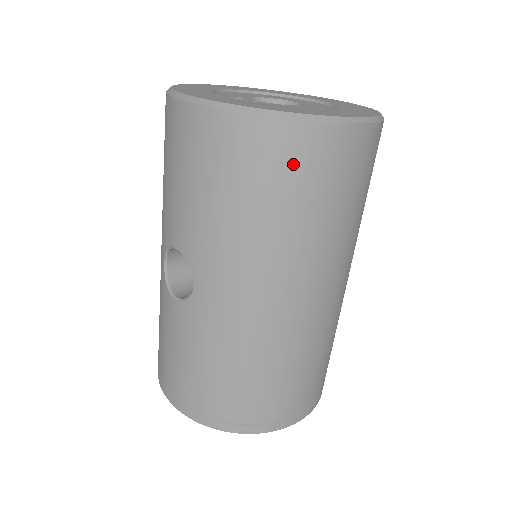
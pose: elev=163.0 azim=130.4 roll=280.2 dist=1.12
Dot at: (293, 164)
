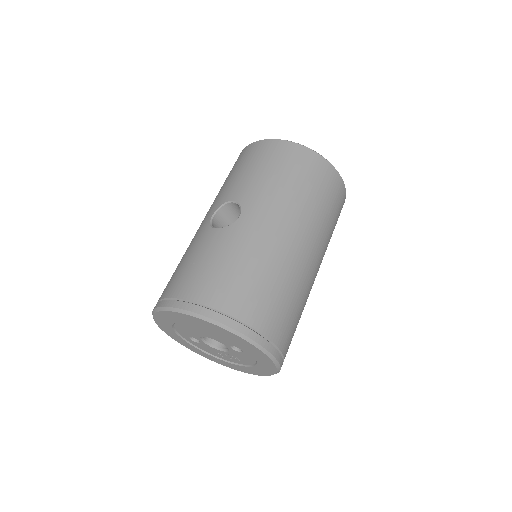
Dot at: (316, 172)
